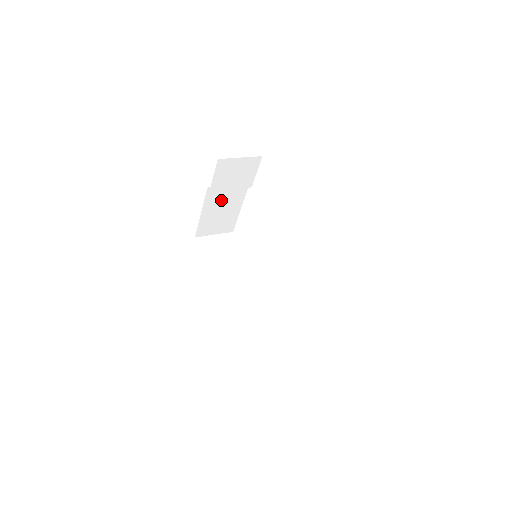
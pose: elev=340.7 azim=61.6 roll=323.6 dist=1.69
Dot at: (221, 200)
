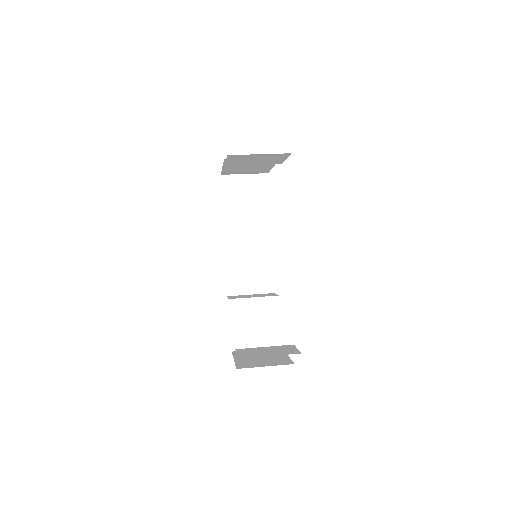
Dot at: occluded
